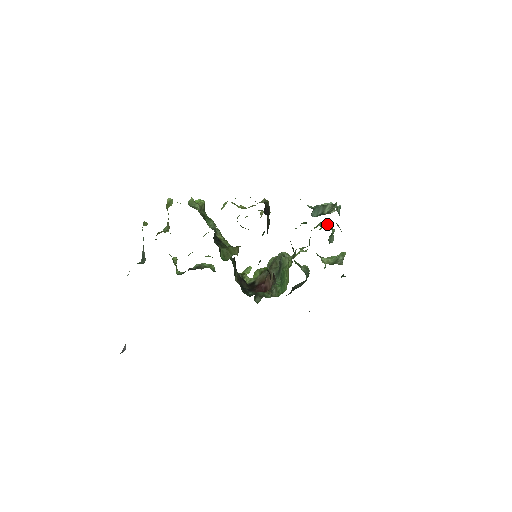
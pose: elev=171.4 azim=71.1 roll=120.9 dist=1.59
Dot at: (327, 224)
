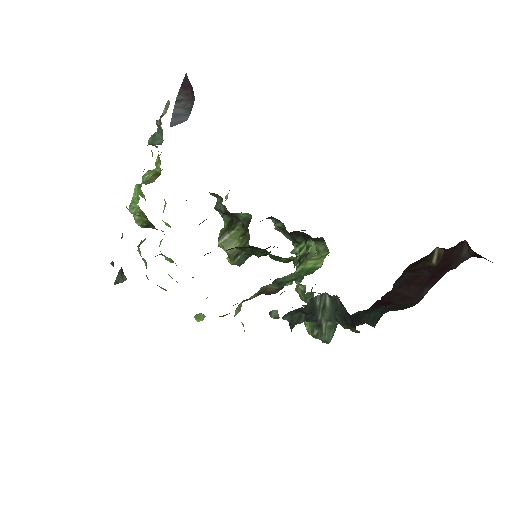
Dot at: occluded
